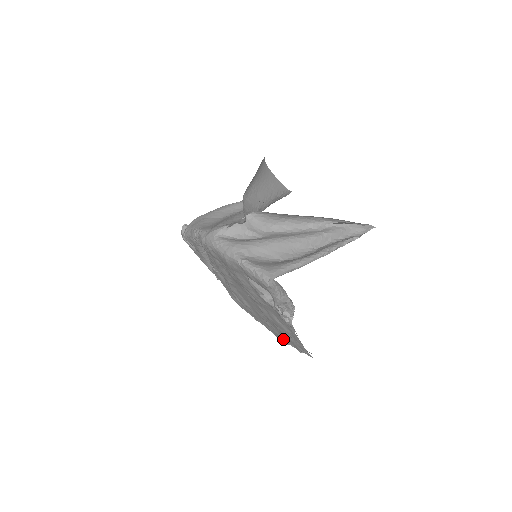
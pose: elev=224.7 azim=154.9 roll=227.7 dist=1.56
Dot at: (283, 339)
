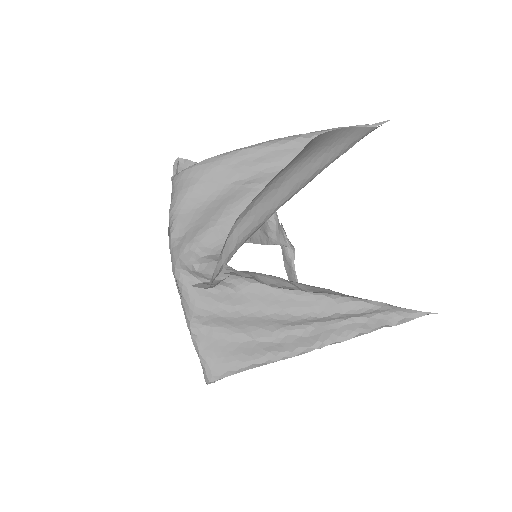
Dot at: occluded
